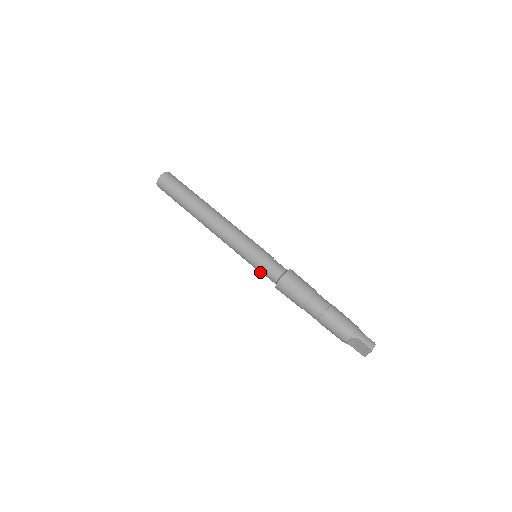
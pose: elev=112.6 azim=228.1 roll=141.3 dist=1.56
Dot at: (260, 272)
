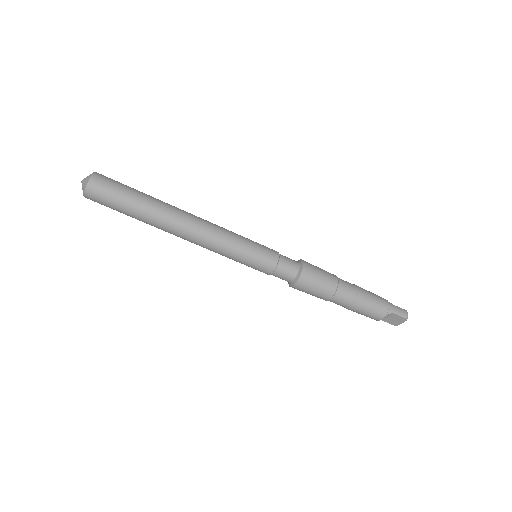
Dot at: (268, 274)
